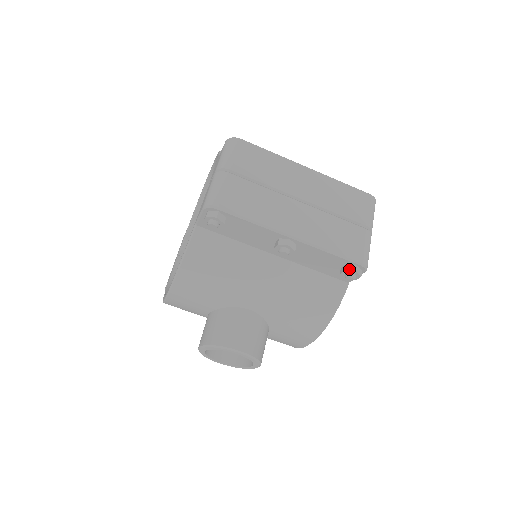
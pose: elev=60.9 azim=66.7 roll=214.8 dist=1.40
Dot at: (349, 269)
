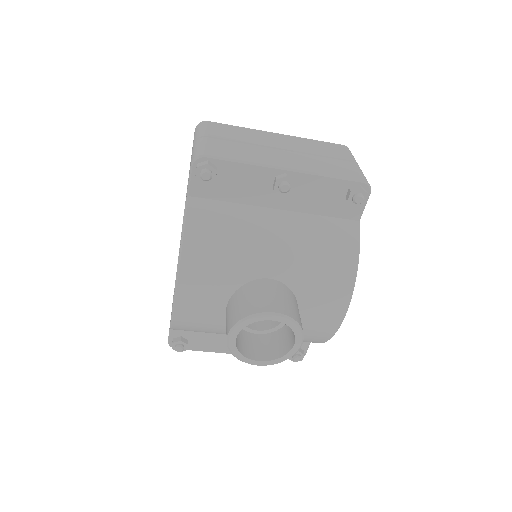
Dot at: (354, 189)
